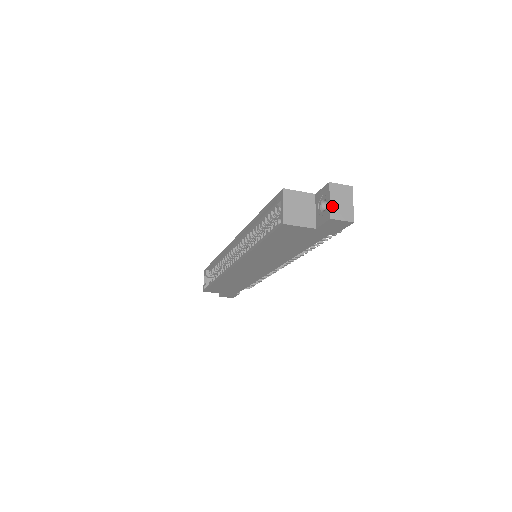
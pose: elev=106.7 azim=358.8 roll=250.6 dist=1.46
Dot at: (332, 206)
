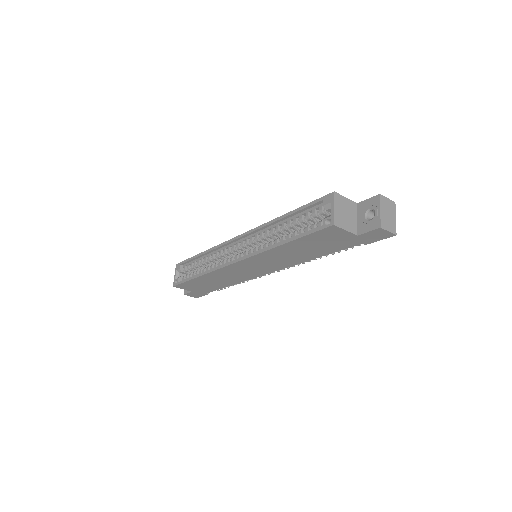
Dot at: (382, 216)
